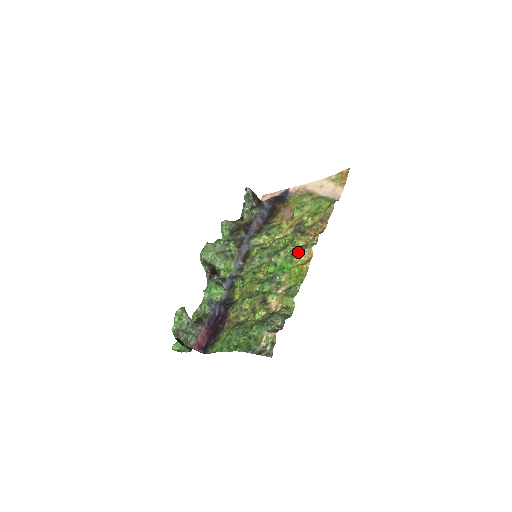
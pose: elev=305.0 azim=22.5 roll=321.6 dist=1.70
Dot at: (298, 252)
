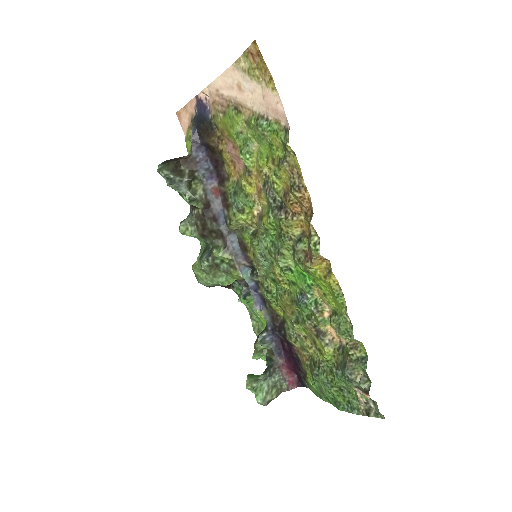
Dot at: (306, 261)
